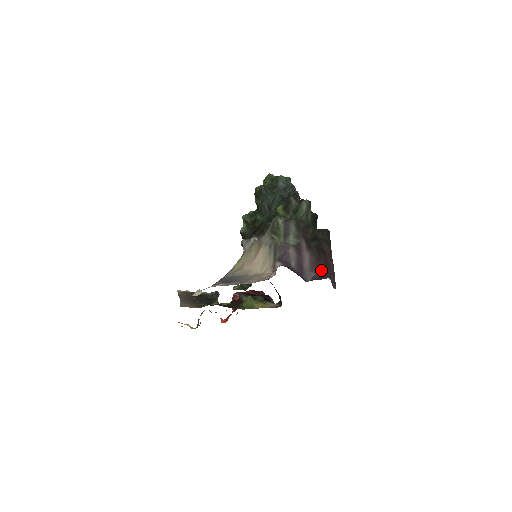
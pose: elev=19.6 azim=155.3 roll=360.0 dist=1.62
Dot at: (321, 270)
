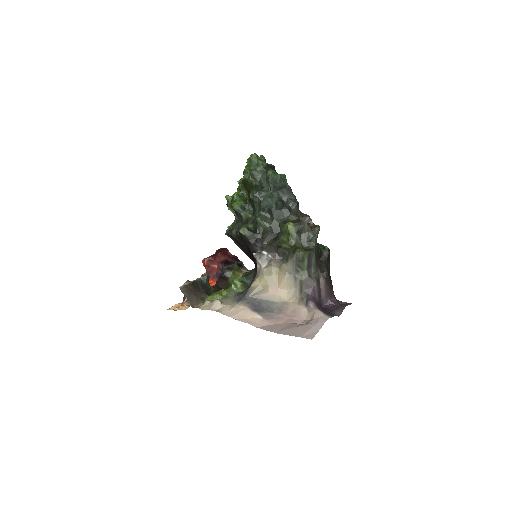
Dot at: (333, 296)
